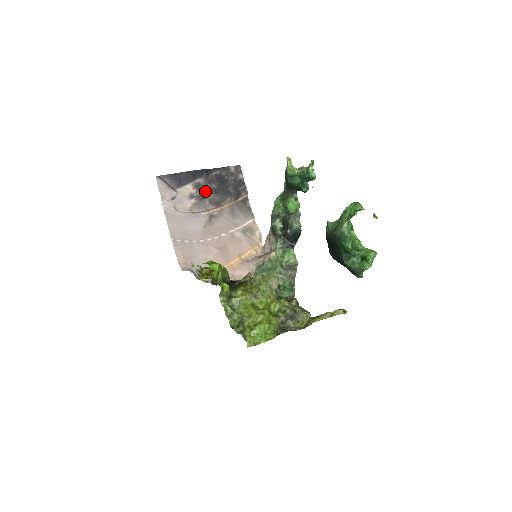
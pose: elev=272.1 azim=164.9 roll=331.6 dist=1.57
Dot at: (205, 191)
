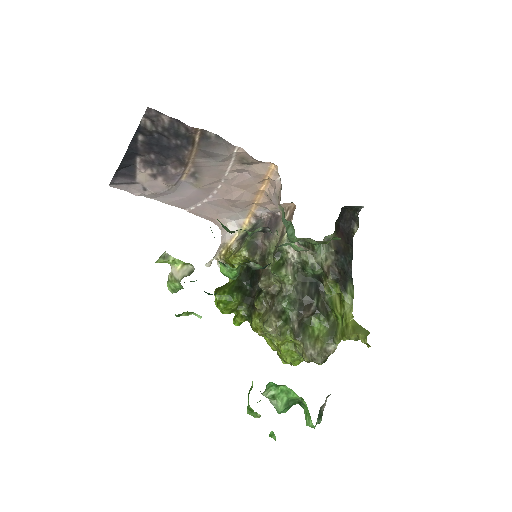
Dot at: (157, 162)
